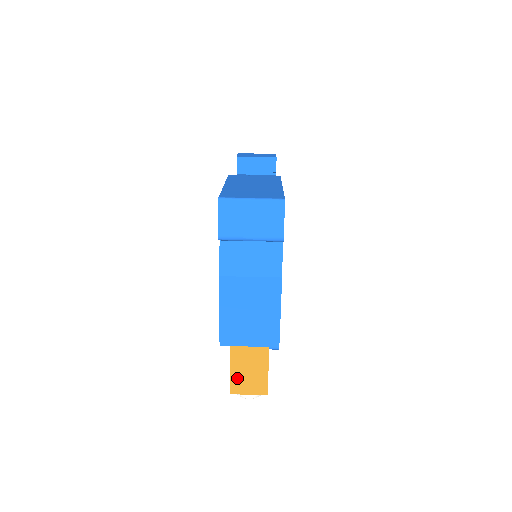
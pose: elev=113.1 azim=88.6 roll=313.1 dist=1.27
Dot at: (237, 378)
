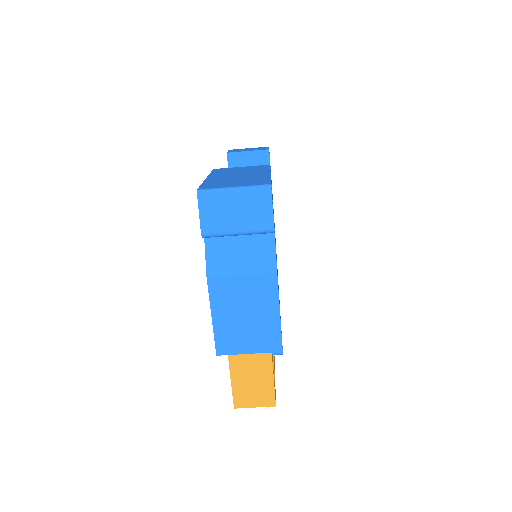
Dot at: (240, 390)
